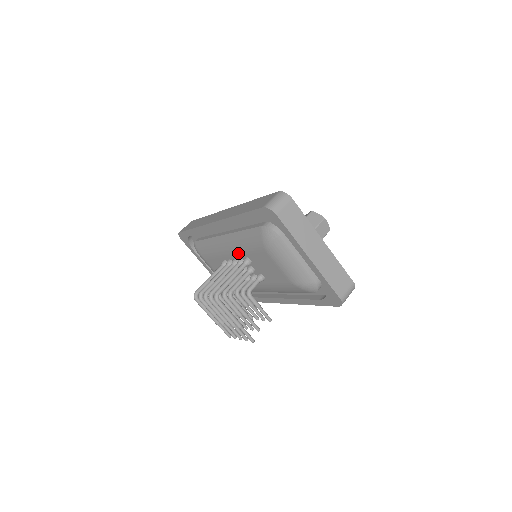
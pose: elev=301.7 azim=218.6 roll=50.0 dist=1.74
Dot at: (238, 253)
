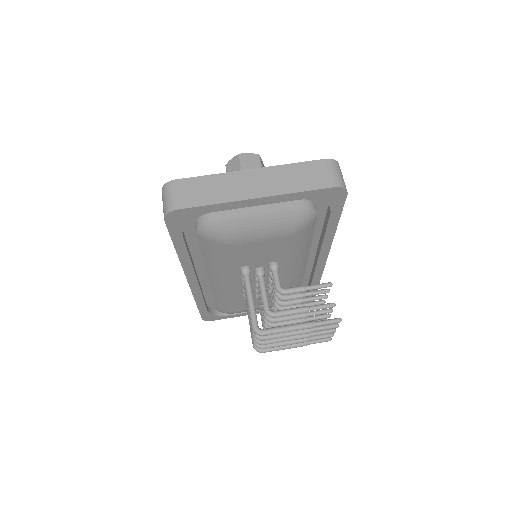
Dot at: (232, 275)
